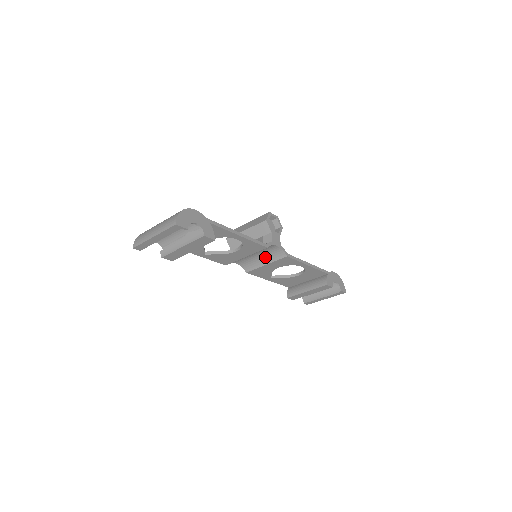
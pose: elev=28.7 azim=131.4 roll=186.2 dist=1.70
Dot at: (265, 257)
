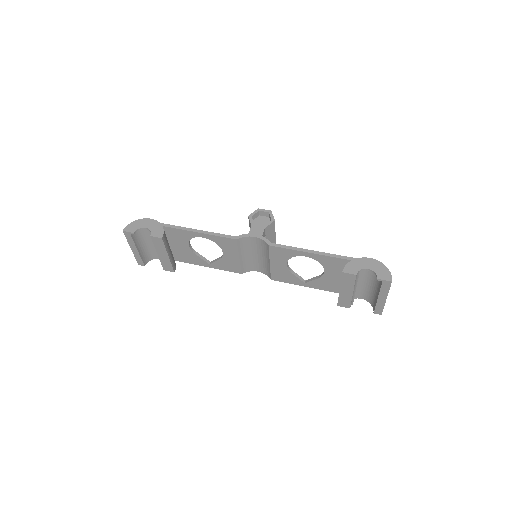
Dot at: (264, 255)
